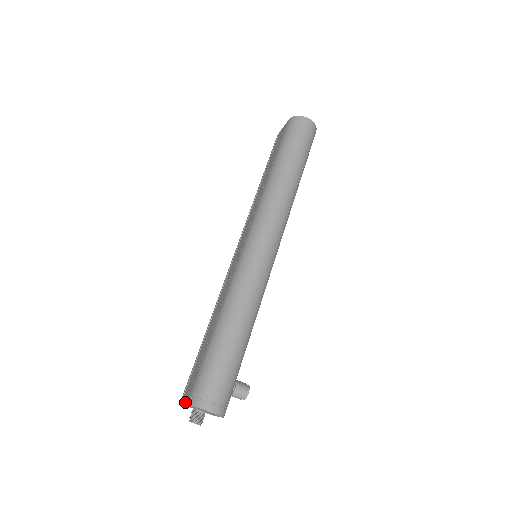
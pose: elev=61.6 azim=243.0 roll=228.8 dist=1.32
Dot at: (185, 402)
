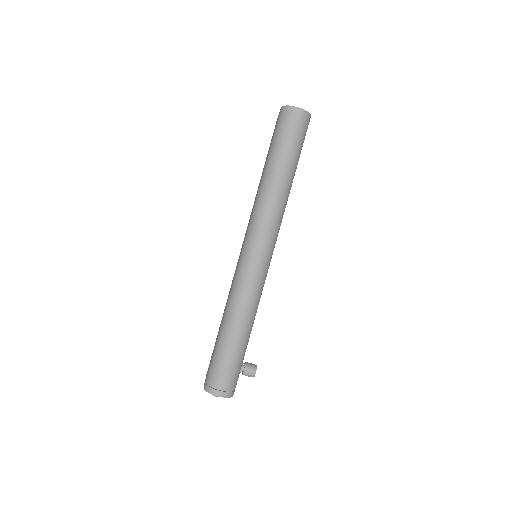
Dot at: (204, 383)
